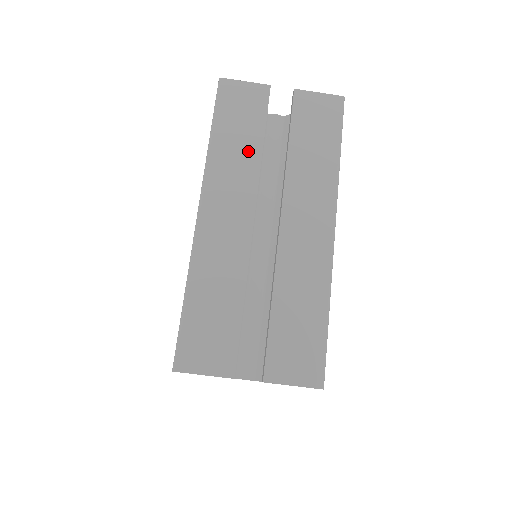
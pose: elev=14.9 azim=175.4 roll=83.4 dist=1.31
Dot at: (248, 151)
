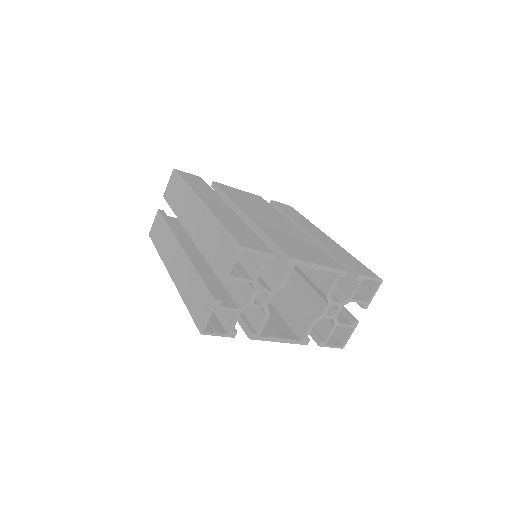
Dot at: (167, 235)
